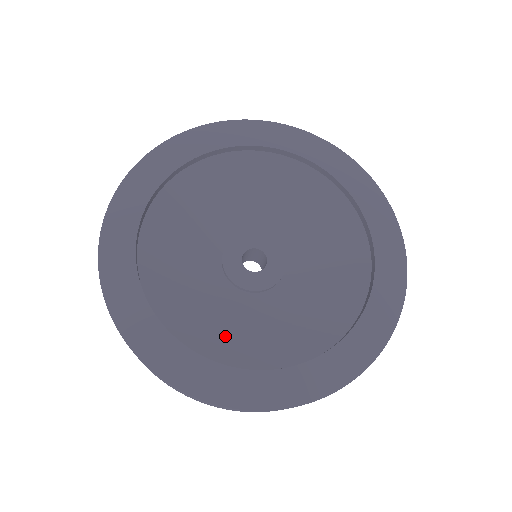
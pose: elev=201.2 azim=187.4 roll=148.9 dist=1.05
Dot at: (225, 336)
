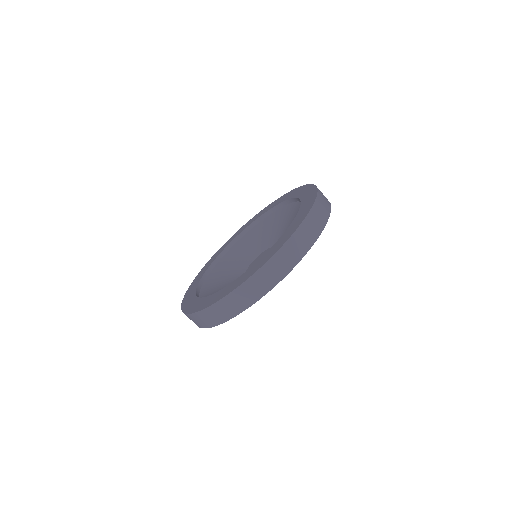
Dot at: occluded
